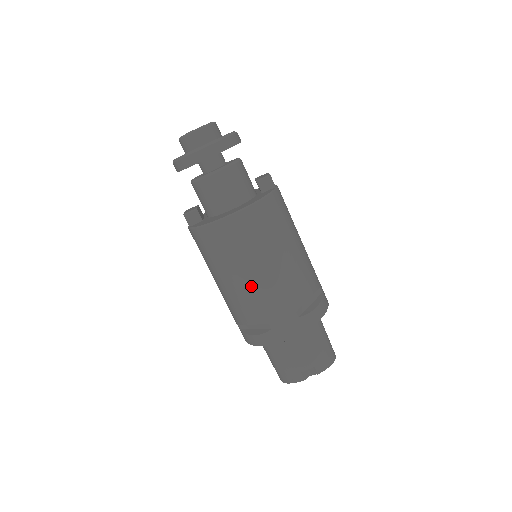
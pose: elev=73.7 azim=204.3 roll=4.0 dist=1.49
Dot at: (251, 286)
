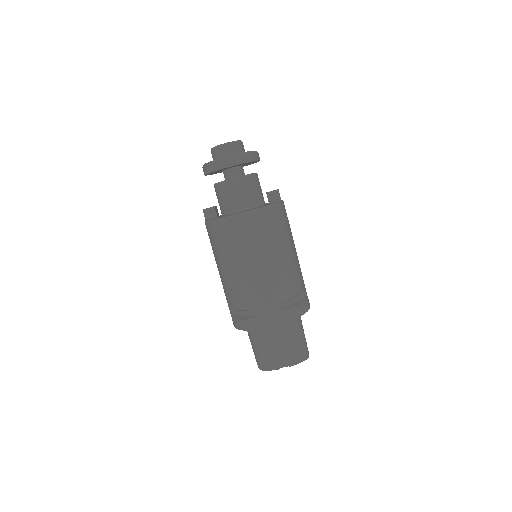
Dot at: (246, 276)
